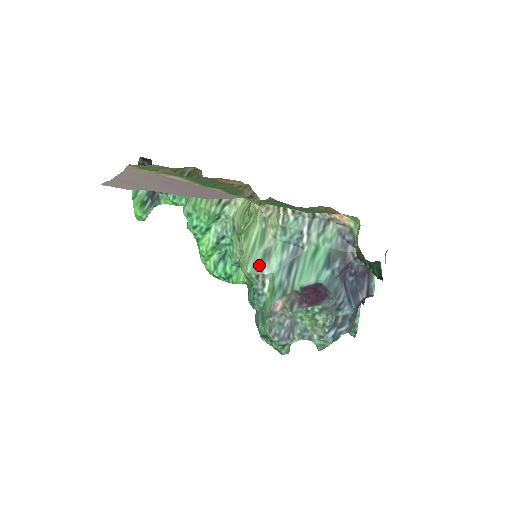
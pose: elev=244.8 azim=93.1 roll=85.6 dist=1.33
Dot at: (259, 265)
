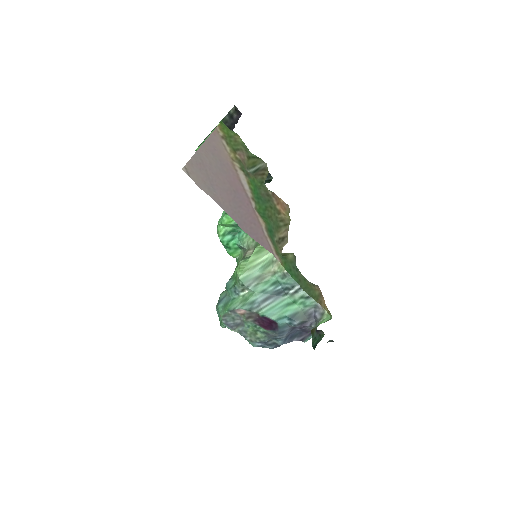
Dot at: (250, 280)
